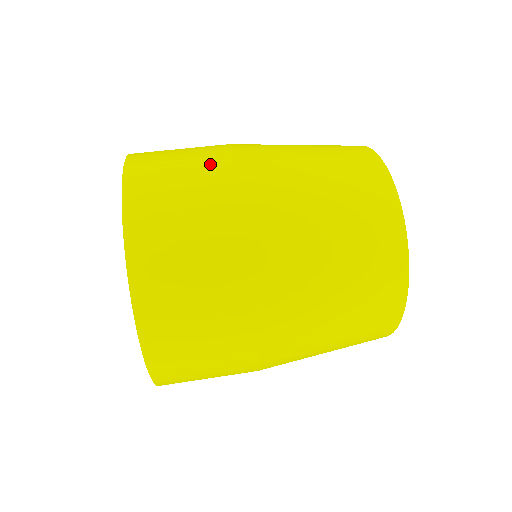
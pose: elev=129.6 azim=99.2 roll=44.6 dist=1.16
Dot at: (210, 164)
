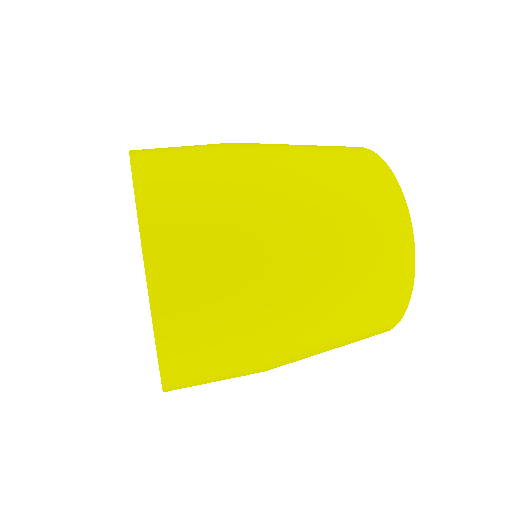
Dot at: (222, 162)
